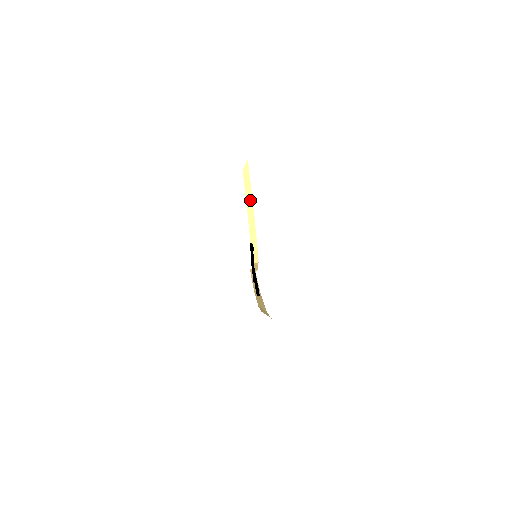
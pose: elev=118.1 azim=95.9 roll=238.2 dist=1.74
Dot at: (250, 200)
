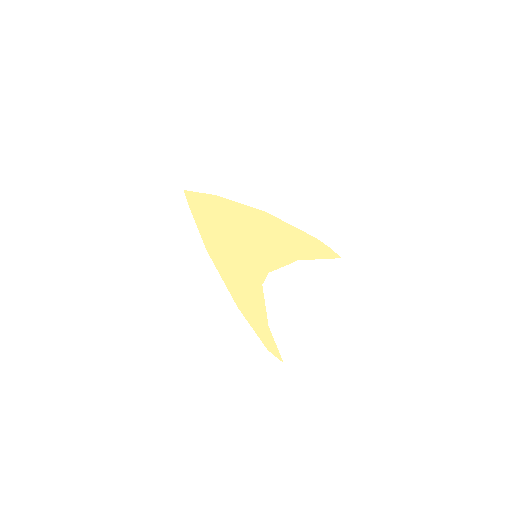
Dot at: (306, 259)
